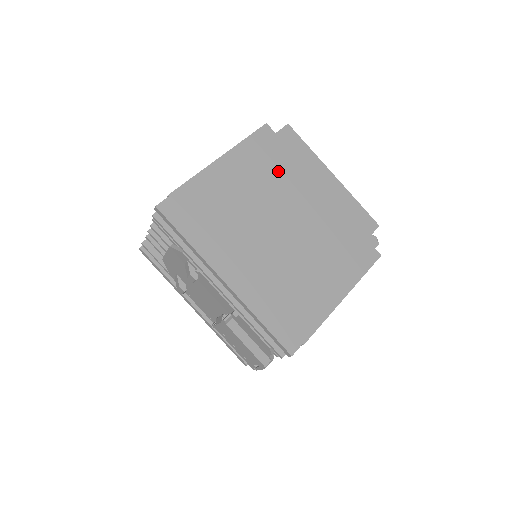
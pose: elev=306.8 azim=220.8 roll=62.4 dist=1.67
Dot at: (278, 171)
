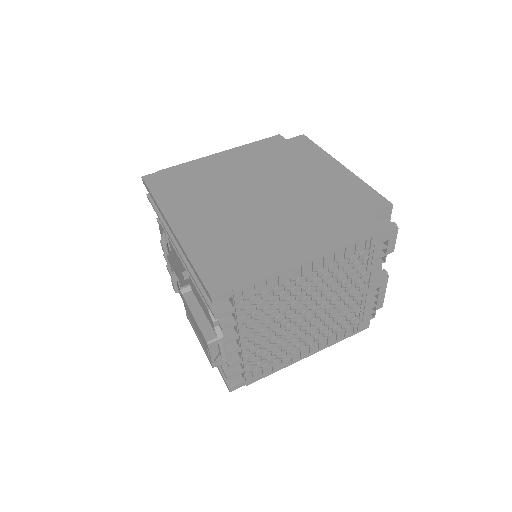
Dot at: (276, 161)
